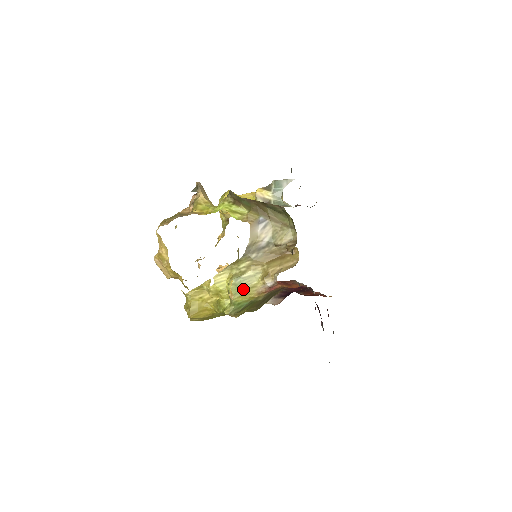
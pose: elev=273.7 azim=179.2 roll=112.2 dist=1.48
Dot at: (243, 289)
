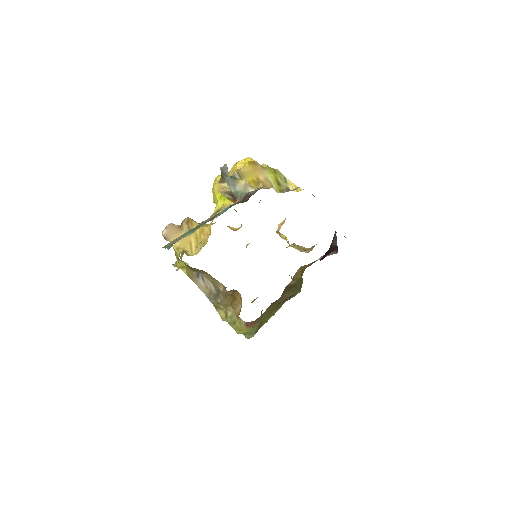
Dot at: (236, 325)
